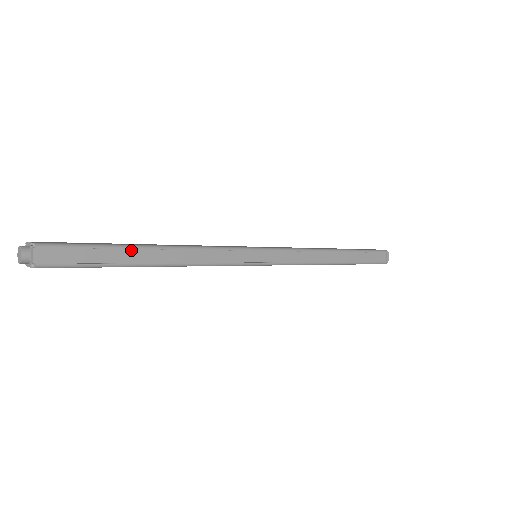
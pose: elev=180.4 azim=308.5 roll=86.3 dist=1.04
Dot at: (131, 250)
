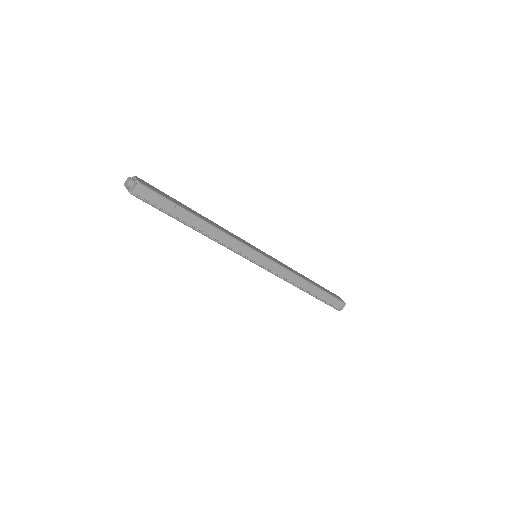
Dot at: (186, 213)
